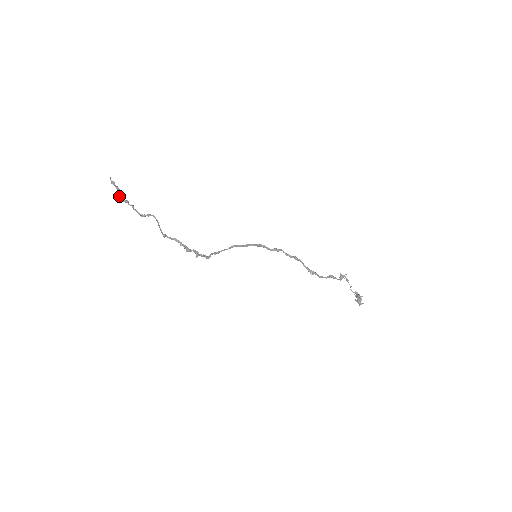
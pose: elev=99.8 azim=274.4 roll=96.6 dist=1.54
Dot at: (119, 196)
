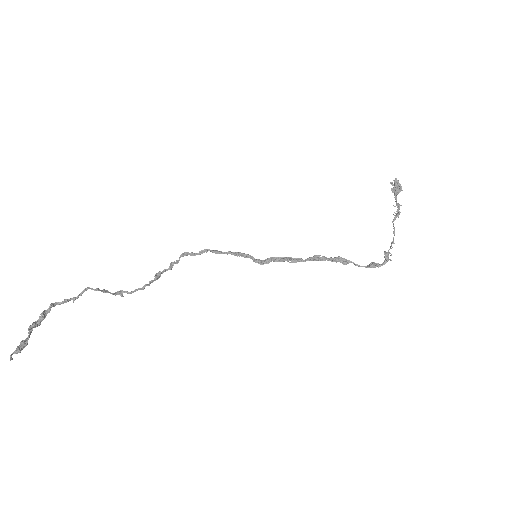
Dot at: (30, 328)
